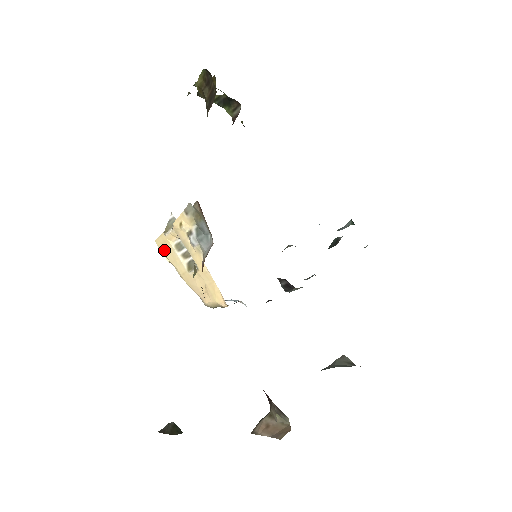
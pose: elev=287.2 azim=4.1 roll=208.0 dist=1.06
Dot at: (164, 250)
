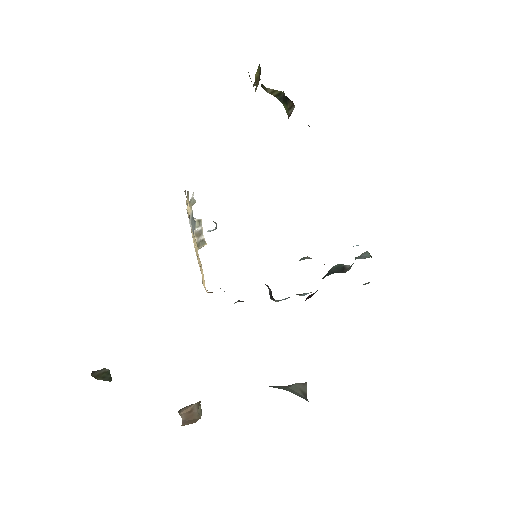
Dot at: occluded
